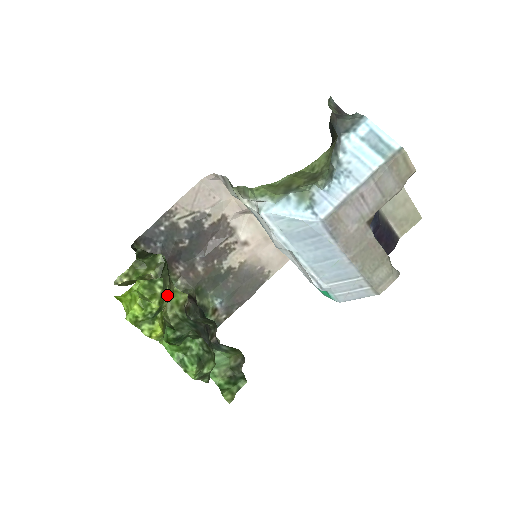
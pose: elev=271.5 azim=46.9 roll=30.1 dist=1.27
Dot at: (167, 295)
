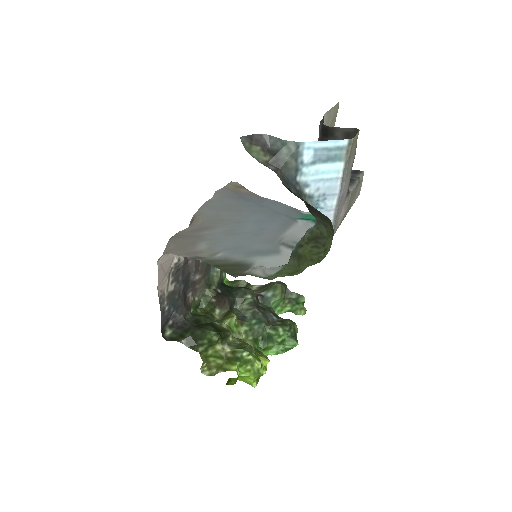
Dot at: (251, 349)
